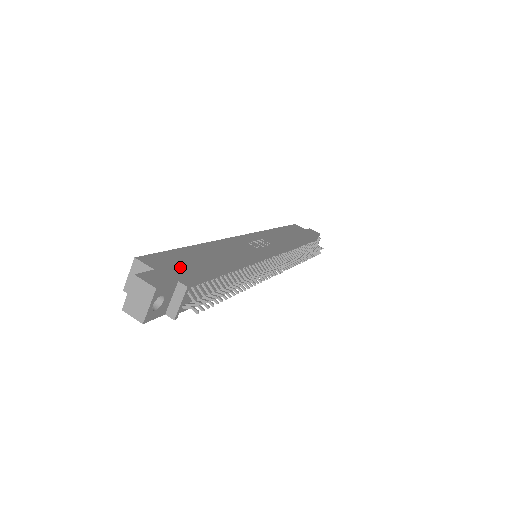
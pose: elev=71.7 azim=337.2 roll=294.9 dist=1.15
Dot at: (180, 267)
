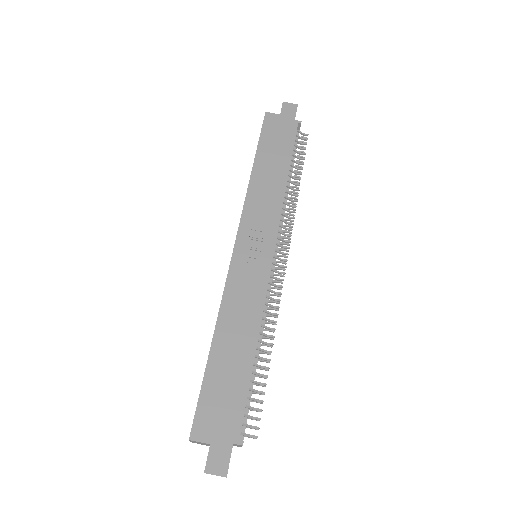
Dot at: (223, 413)
